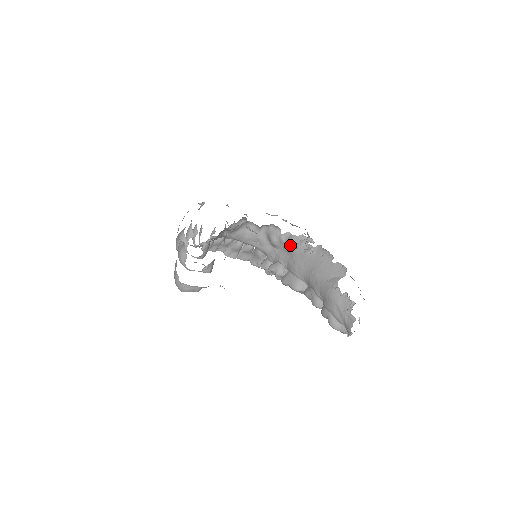
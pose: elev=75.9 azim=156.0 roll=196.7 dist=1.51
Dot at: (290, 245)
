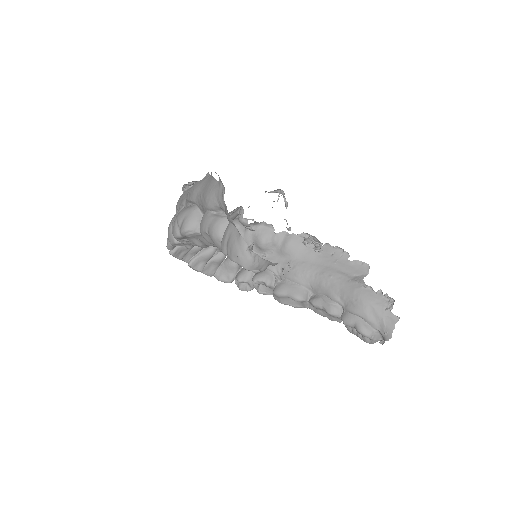
Dot at: (288, 246)
